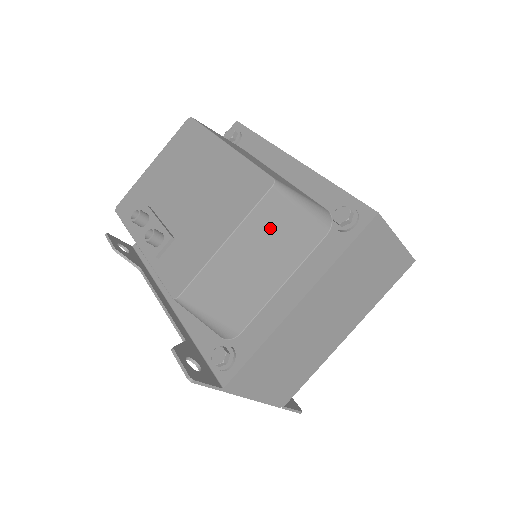
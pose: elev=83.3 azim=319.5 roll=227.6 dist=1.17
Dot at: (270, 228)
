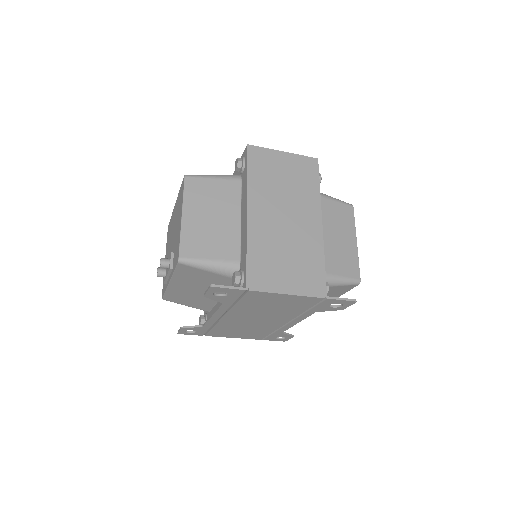
Dot at: (202, 196)
